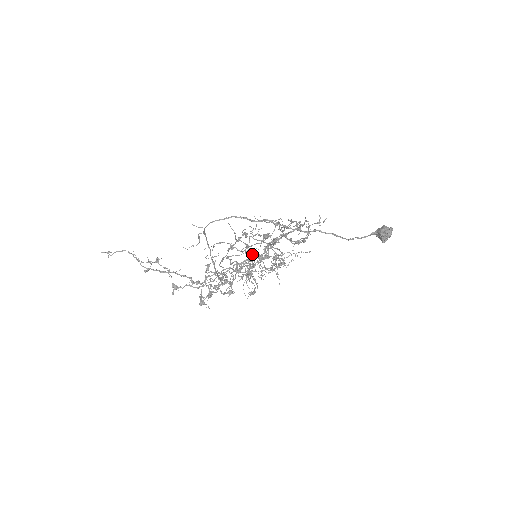
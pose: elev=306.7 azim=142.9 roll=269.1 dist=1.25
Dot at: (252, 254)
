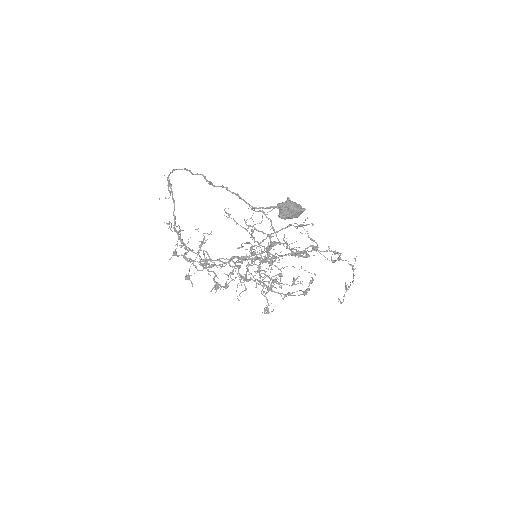
Dot at: (247, 249)
